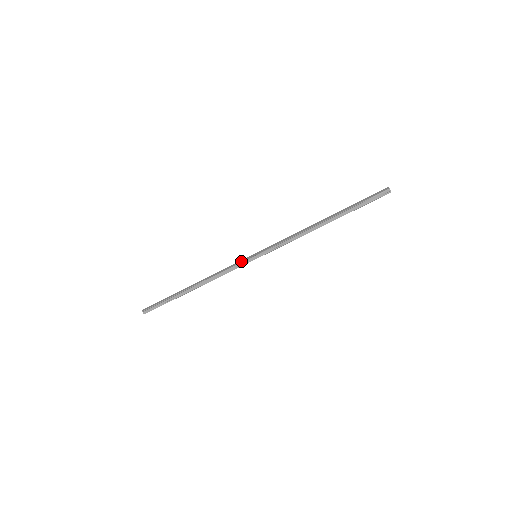
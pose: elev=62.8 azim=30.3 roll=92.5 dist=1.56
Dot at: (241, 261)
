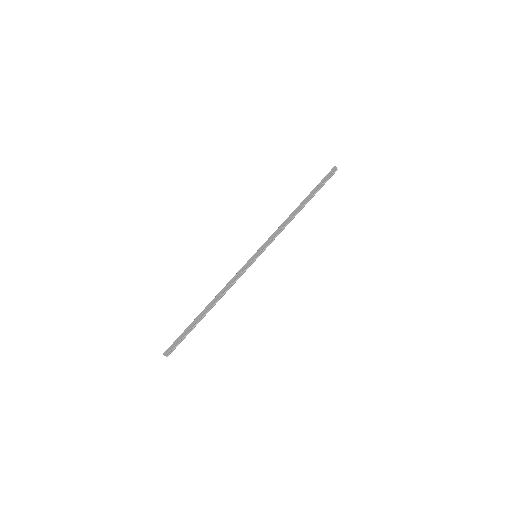
Dot at: (246, 266)
